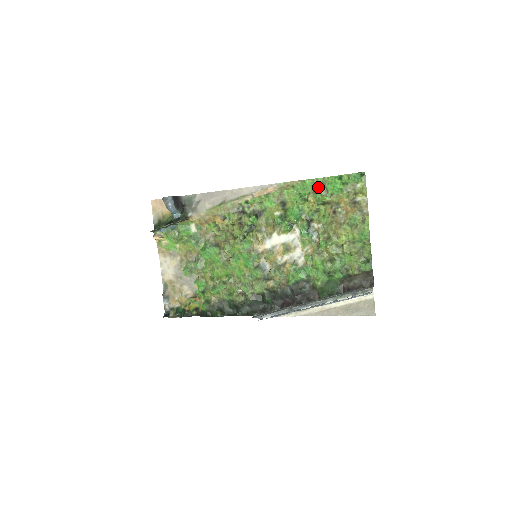
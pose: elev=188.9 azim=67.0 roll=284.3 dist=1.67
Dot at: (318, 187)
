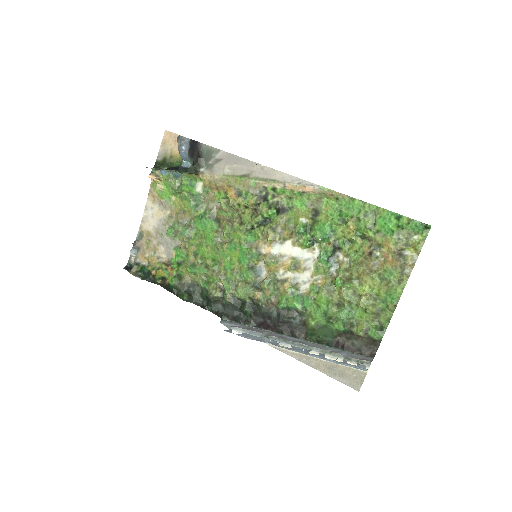
Dot at: (366, 215)
